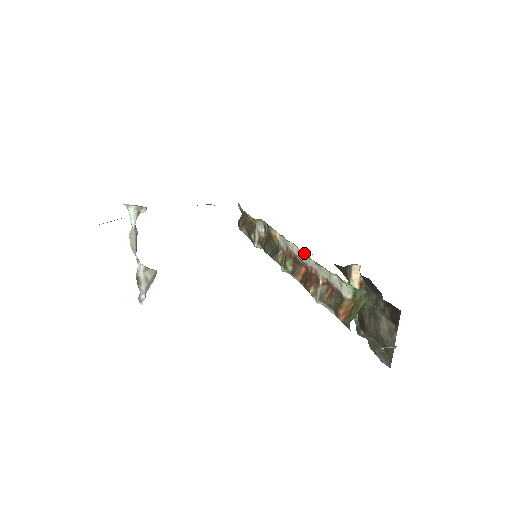
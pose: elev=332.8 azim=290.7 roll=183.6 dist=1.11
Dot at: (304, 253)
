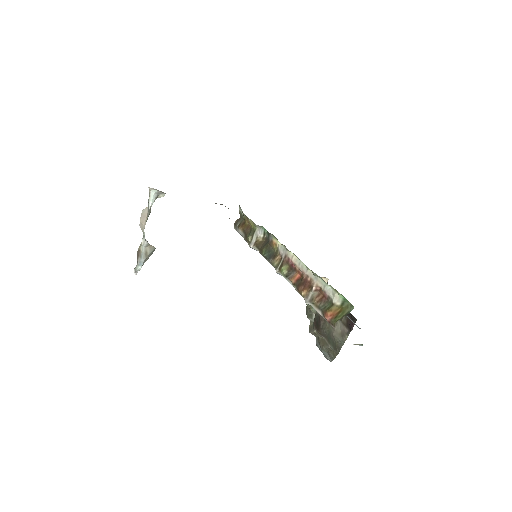
Dot at: (303, 264)
